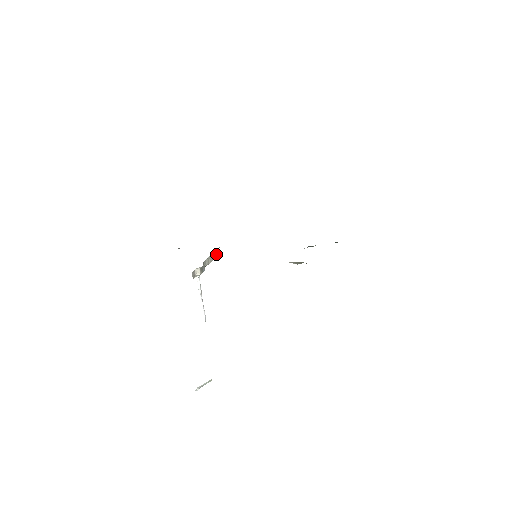
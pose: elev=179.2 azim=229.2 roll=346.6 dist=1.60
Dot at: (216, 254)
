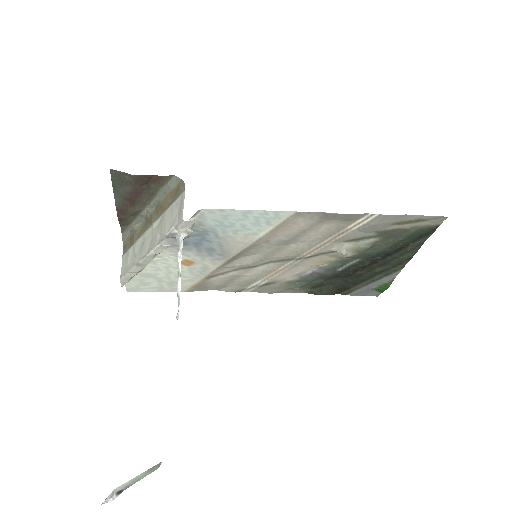
Dot at: occluded
